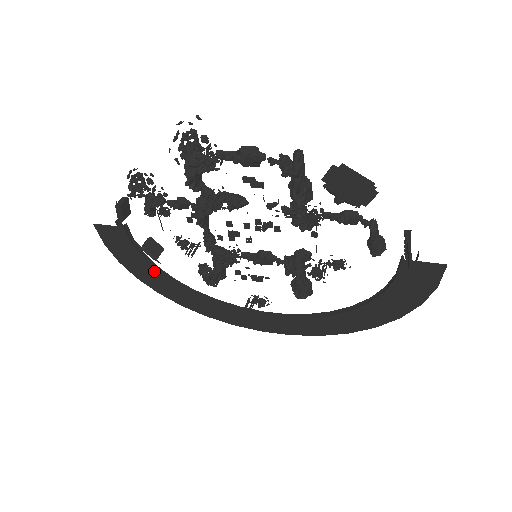
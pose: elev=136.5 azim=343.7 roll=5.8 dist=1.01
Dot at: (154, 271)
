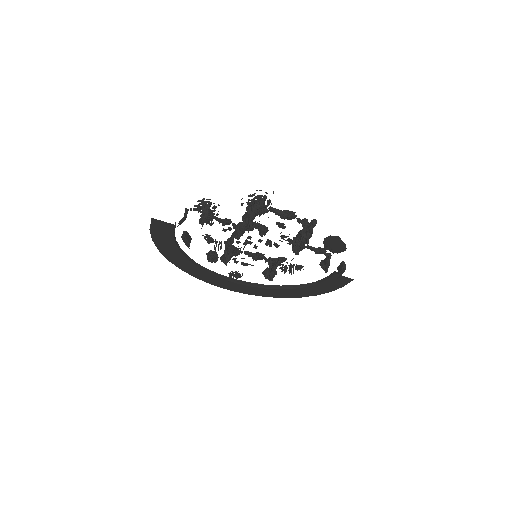
Dot at: (177, 250)
